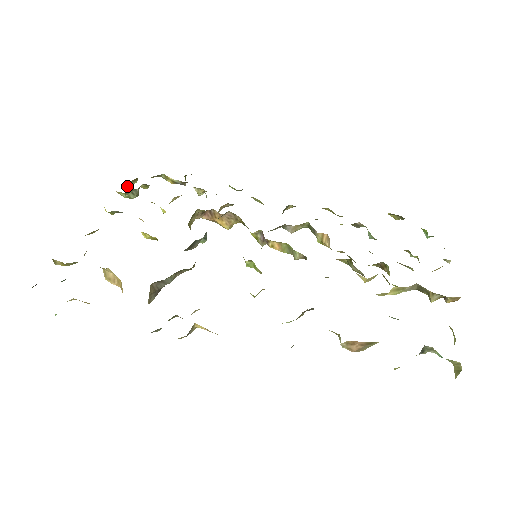
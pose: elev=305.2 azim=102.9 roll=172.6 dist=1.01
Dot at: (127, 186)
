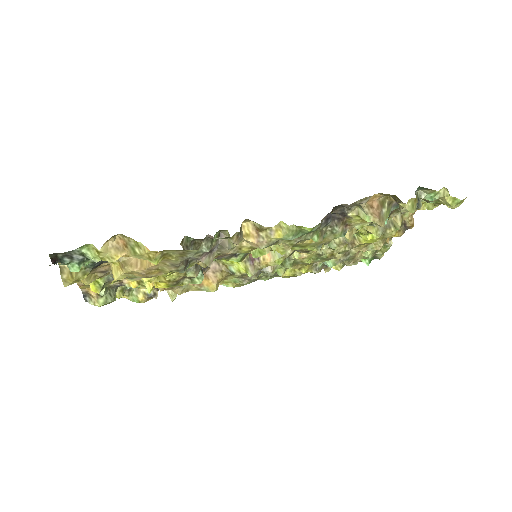
Dot at: occluded
